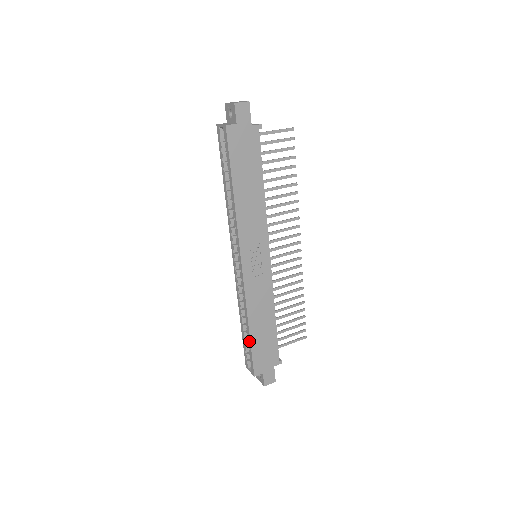
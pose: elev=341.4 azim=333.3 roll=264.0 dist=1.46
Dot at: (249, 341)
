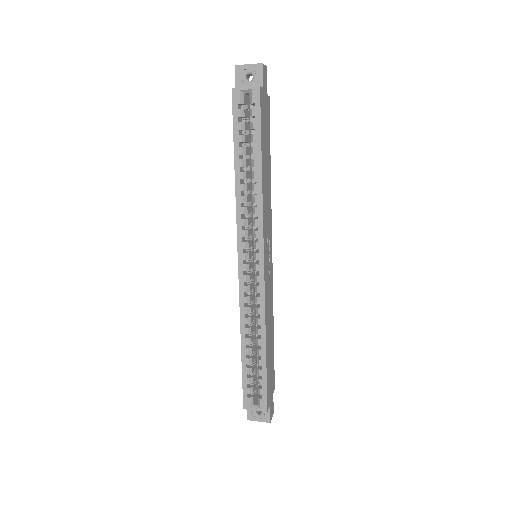
Dot at: (263, 365)
